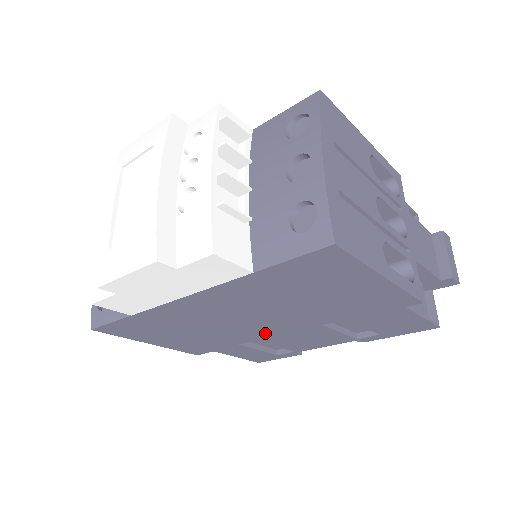
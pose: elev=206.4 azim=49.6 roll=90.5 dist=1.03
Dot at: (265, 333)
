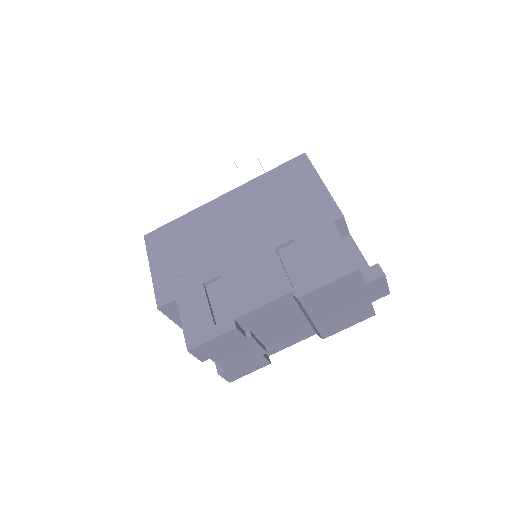
Dot at: (233, 260)
